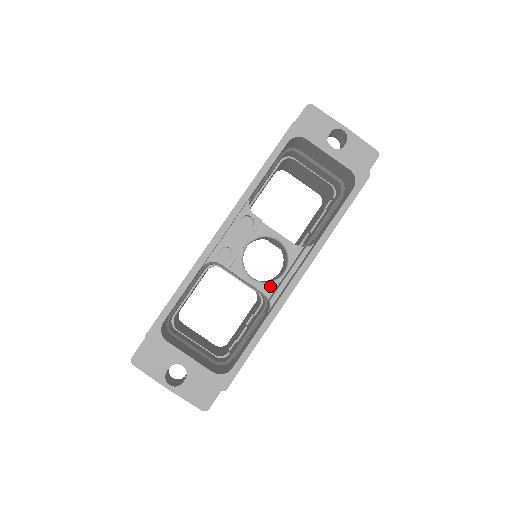
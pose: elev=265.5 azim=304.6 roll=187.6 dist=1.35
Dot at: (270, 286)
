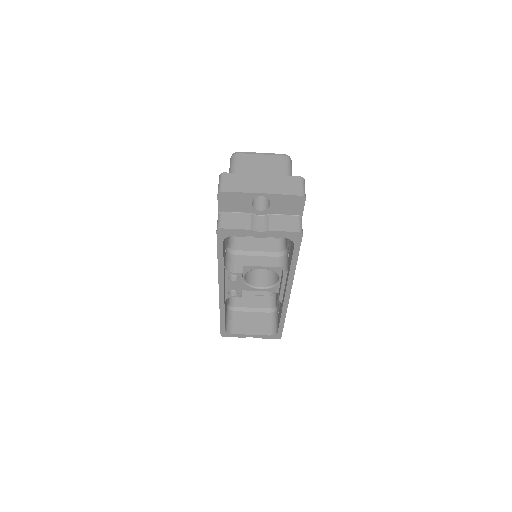
Dot at: (275, 288)
